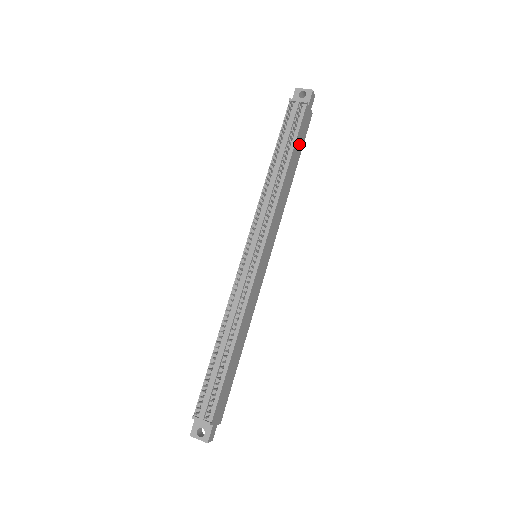
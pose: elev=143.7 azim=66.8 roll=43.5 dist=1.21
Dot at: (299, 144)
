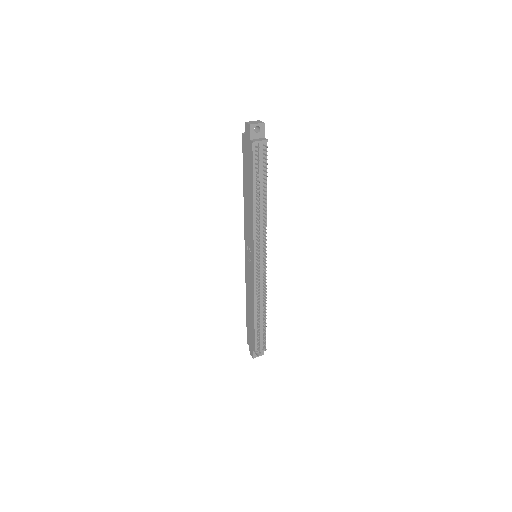
Dot at: occluded
